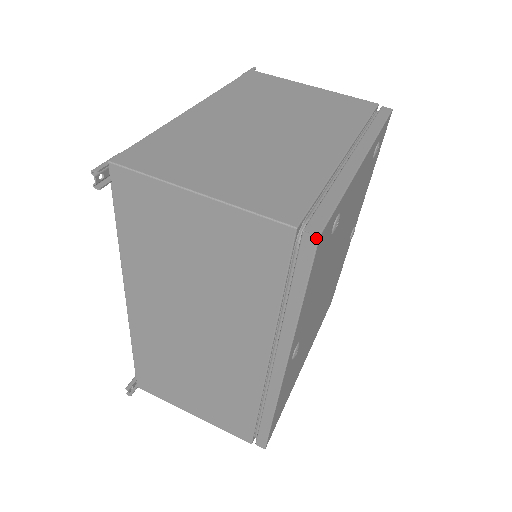
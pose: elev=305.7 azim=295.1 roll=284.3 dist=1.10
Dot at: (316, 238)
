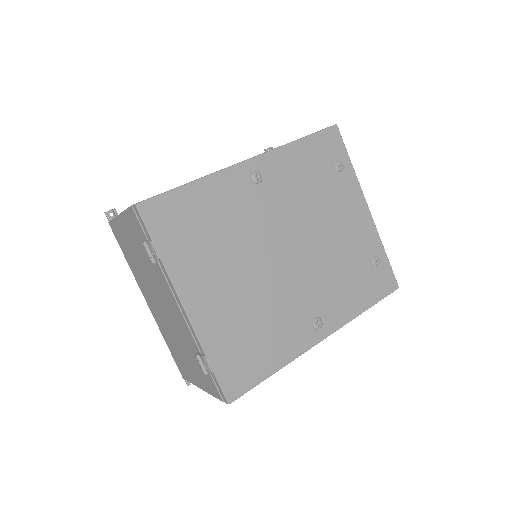
Dot at: (335, 125)
